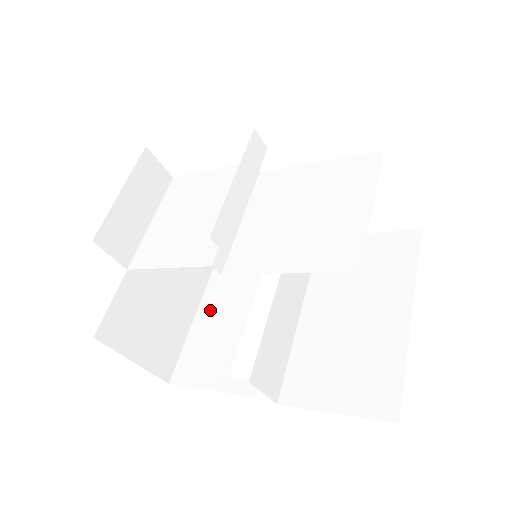
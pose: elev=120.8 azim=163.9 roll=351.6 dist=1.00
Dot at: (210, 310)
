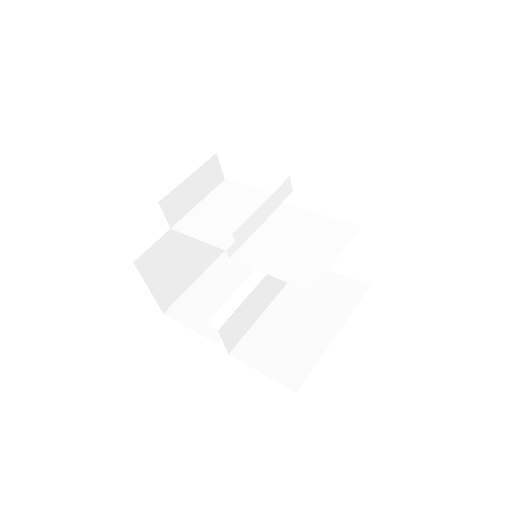
Dot at: (211, 278)
